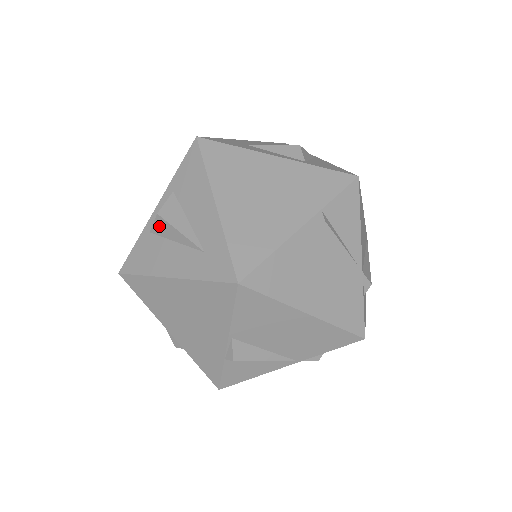
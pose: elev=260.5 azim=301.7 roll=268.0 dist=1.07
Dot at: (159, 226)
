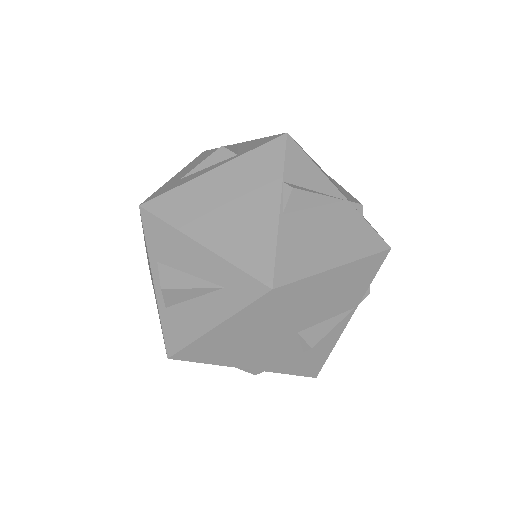
Dot at: (170, 297)
